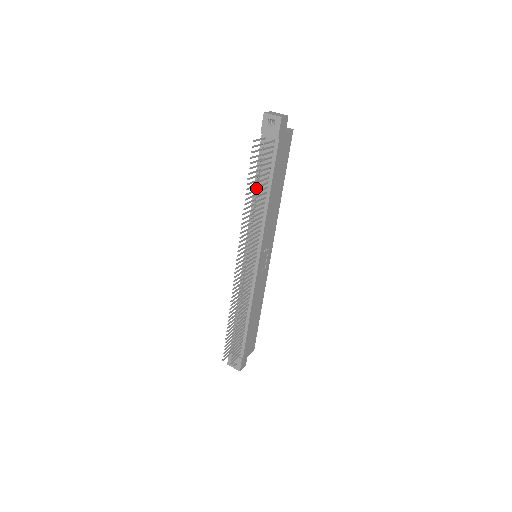
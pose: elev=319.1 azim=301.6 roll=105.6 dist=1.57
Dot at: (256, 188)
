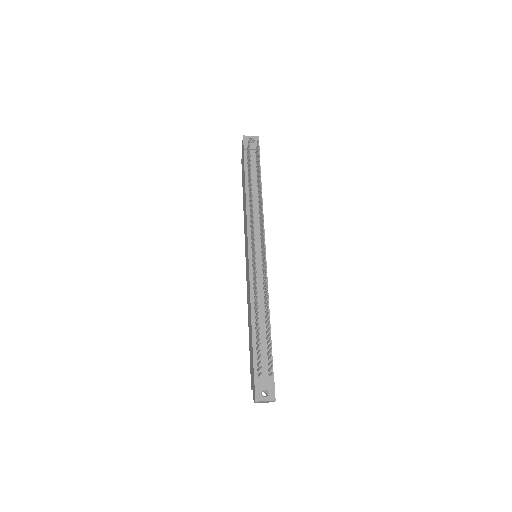
Dot at: (248, 189)
